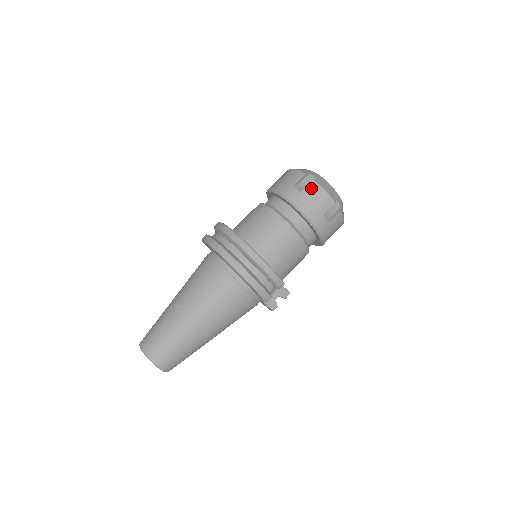
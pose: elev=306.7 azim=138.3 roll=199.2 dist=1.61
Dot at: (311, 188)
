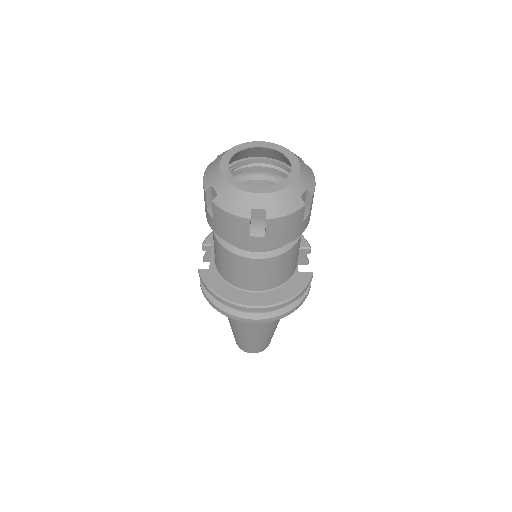
Dot at: (272, 227)
